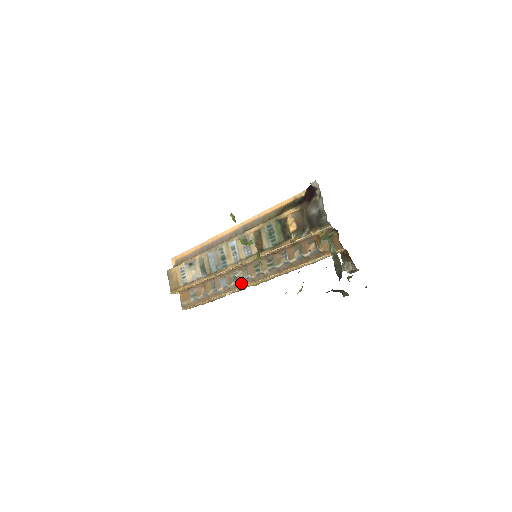
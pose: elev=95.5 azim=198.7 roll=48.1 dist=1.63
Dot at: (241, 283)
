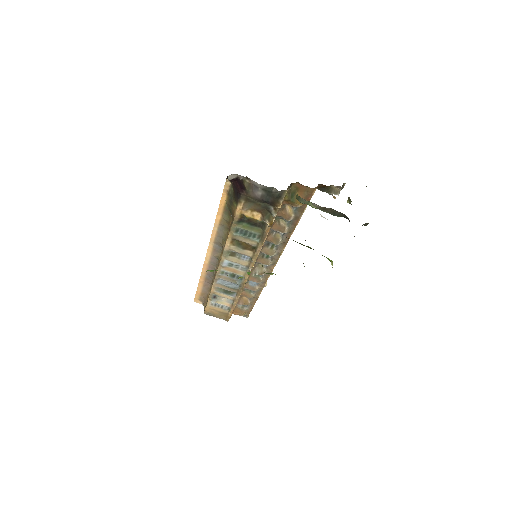
Dot at: occluded
